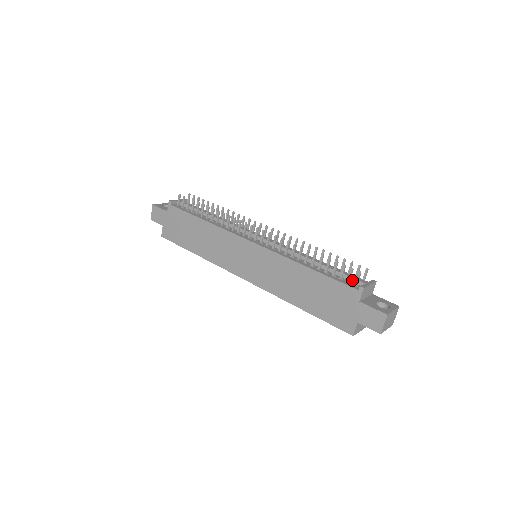
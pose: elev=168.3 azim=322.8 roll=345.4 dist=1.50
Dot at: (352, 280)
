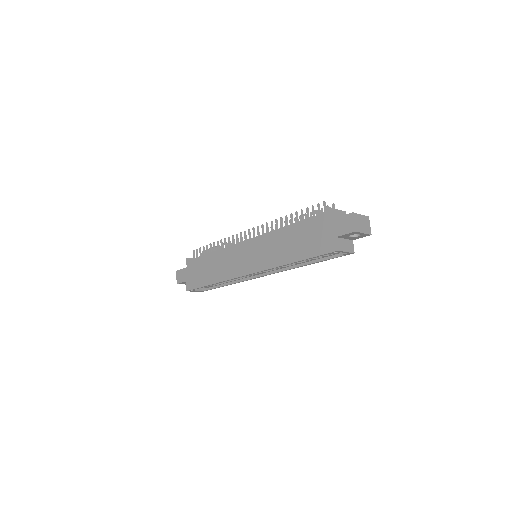
Dot at: occluded
